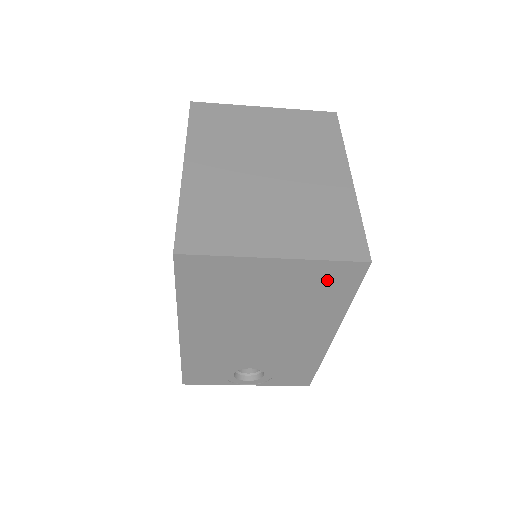
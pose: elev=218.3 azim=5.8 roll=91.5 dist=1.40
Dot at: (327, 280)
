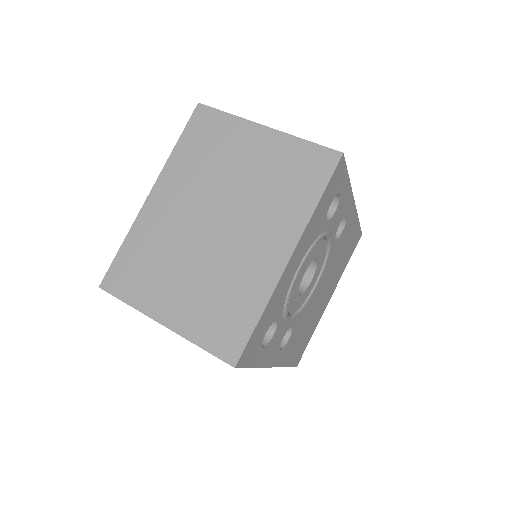
Dot at: occluded
